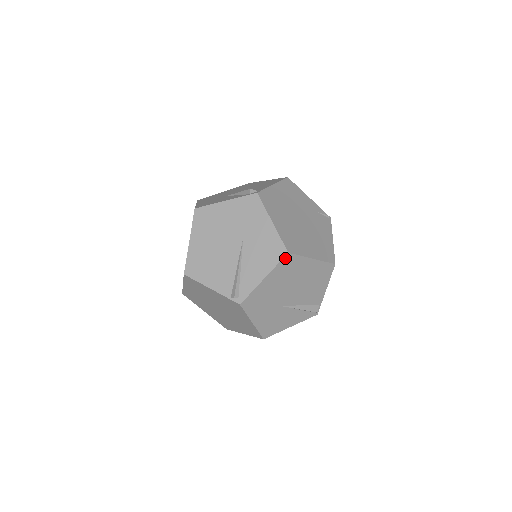
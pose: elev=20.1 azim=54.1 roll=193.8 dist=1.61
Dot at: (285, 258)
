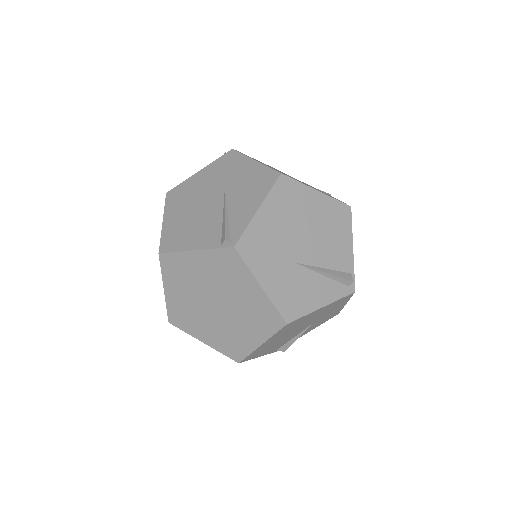
Dot at: (279, 181)
